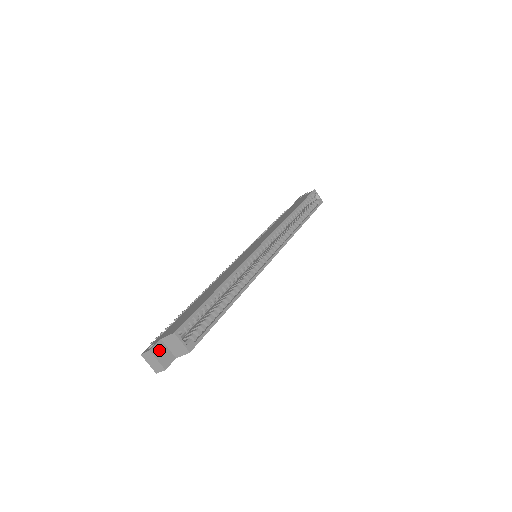
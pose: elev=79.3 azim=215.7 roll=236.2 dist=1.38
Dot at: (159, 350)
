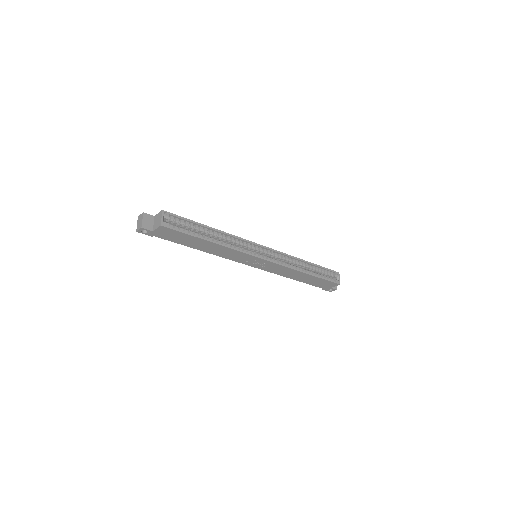
Dot at: (148, 218)
